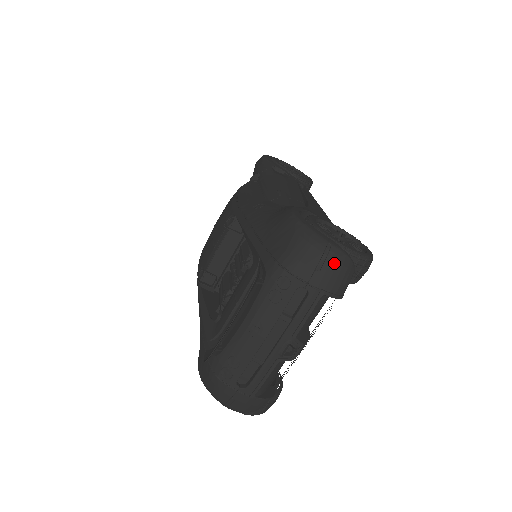
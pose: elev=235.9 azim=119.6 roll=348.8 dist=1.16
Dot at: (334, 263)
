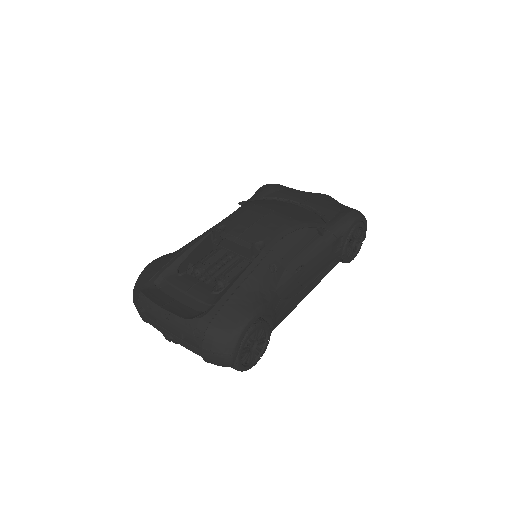
Dot at: (222, 360)
